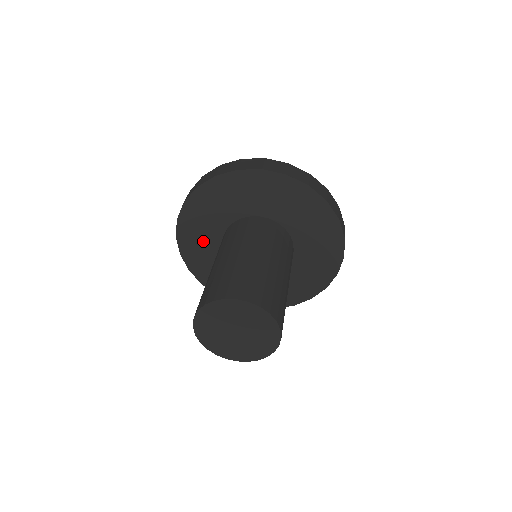
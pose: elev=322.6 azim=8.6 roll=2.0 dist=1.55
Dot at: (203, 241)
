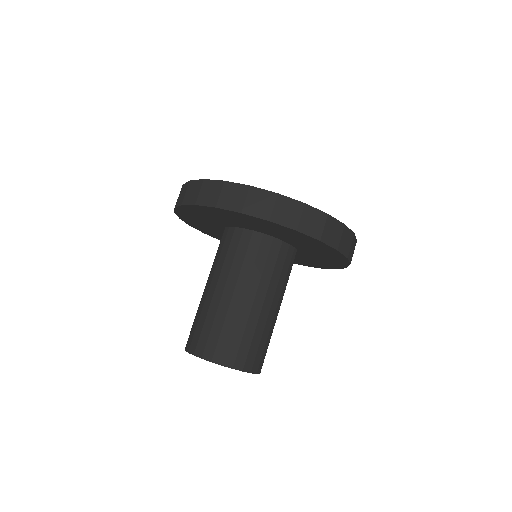
Dot at: occluded
